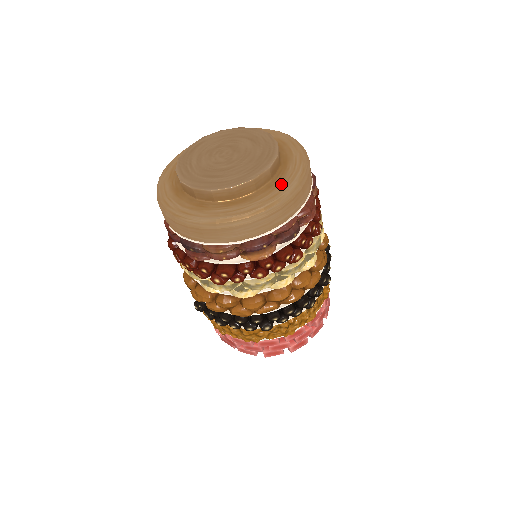
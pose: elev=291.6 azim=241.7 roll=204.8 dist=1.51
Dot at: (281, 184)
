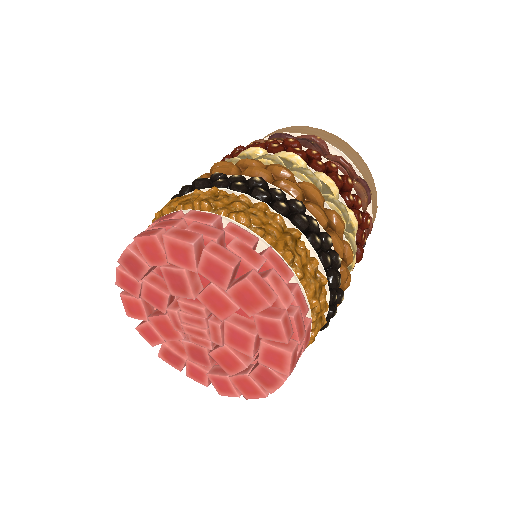
Dot at: occluded
